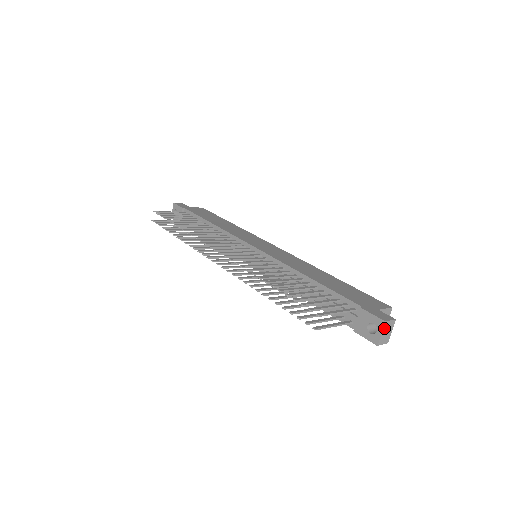
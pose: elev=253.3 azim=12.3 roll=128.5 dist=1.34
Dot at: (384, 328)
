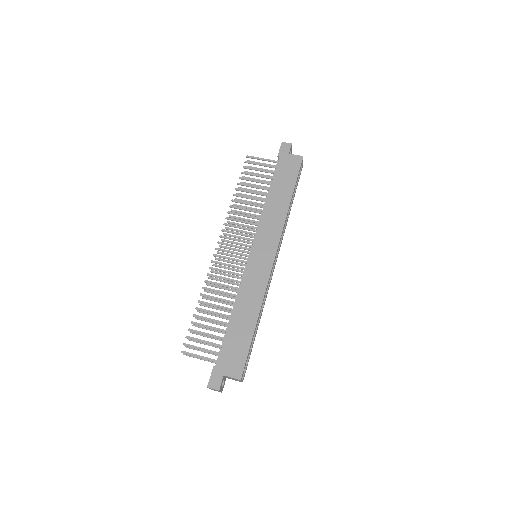
Dot at: (209, 388)
